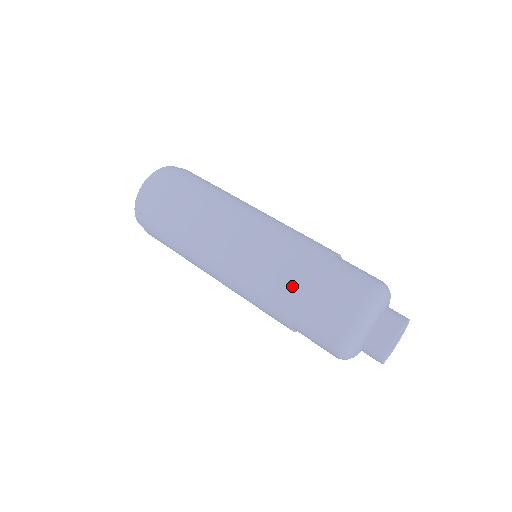
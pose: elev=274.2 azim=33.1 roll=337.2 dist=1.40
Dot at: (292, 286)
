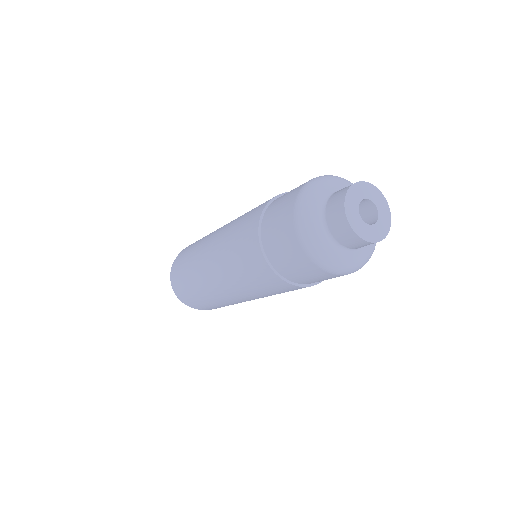
Dot at: (257, 213)
